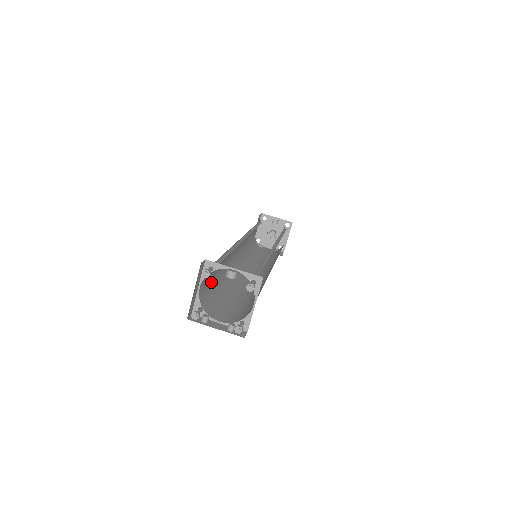
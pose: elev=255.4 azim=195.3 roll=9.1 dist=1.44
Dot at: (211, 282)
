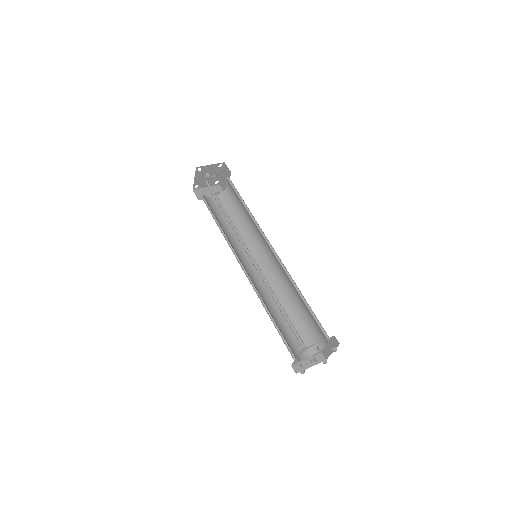
Dot at: occluded
